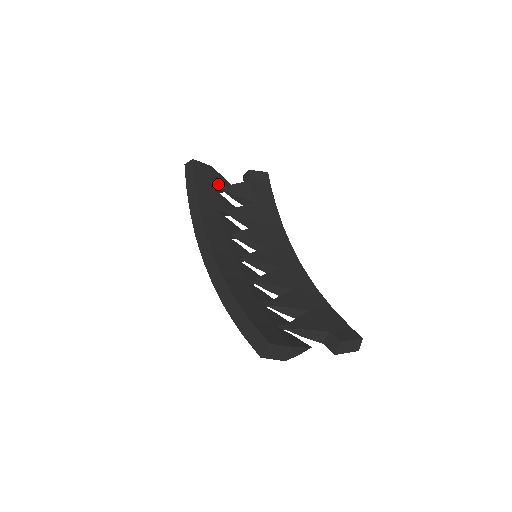
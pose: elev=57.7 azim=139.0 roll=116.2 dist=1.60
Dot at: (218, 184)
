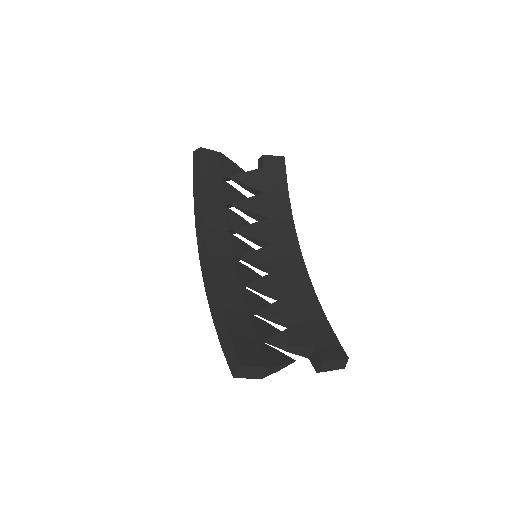
Dot at: (228, 172)
